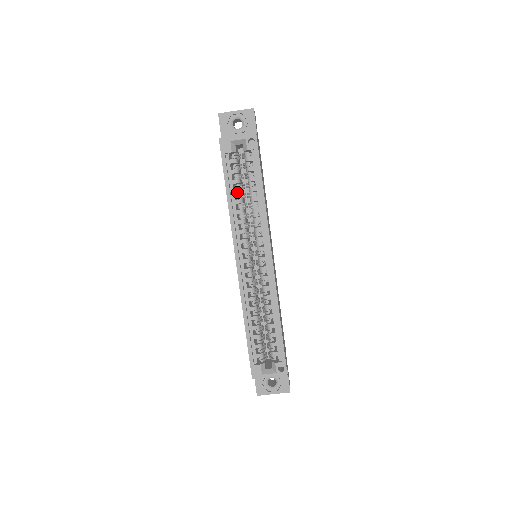
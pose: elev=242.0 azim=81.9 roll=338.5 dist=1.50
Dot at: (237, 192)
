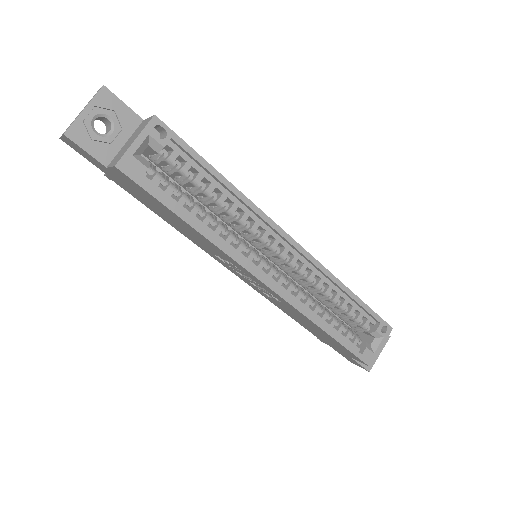
Dot at: (196, 211)
